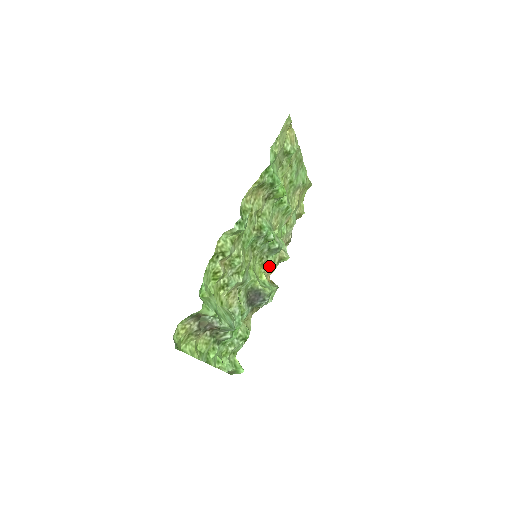
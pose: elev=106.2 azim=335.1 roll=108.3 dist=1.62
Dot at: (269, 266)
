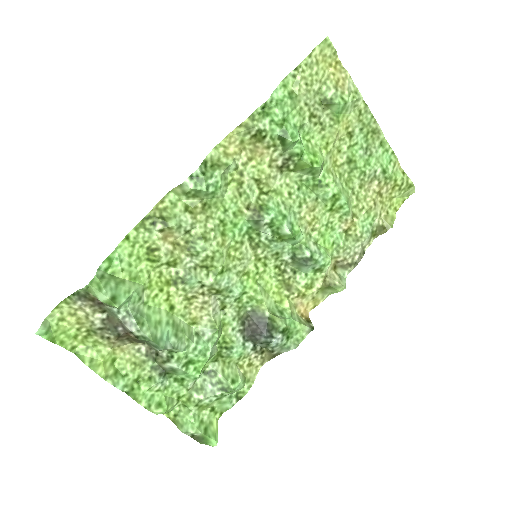
Dot at: (300, 289)
